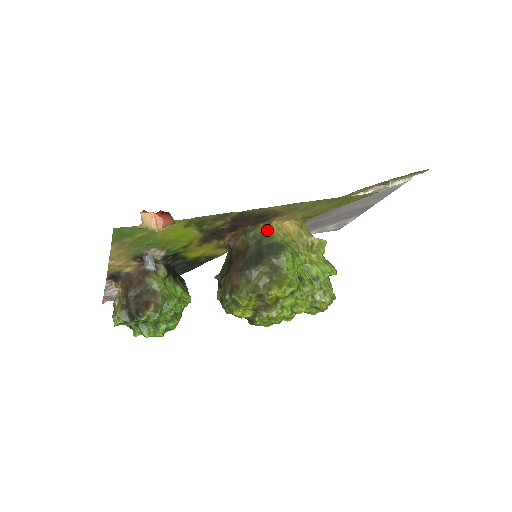
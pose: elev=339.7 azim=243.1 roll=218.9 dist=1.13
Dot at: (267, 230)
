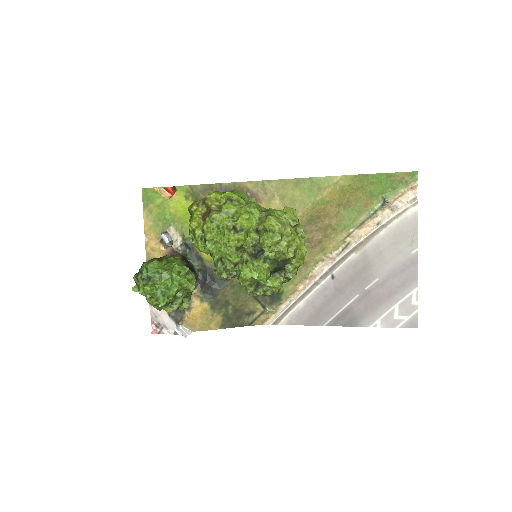
Dot at: occluded
